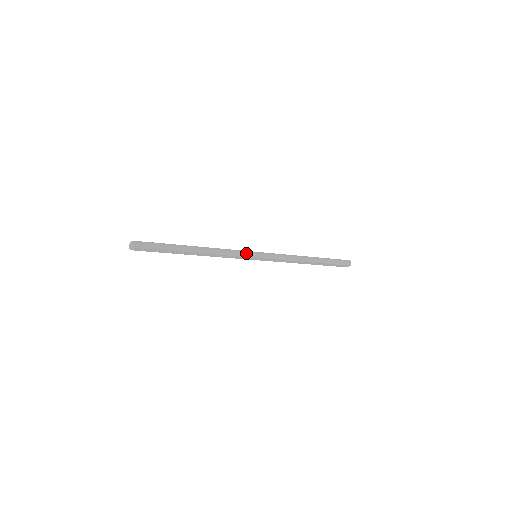
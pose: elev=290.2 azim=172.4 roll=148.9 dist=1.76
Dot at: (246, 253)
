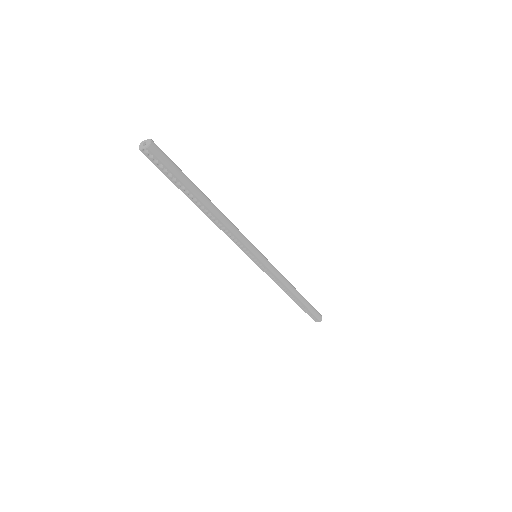
Dot at: (252, 246)
